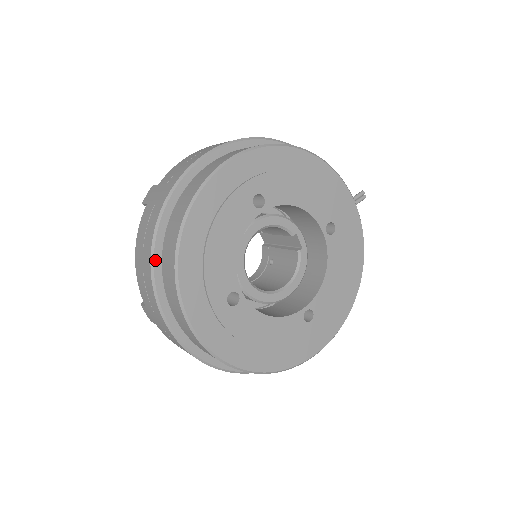
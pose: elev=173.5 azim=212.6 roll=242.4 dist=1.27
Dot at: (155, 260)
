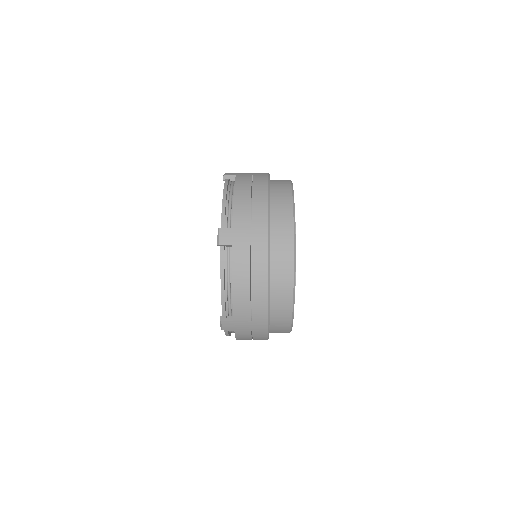
Dot at: (270, 286)
